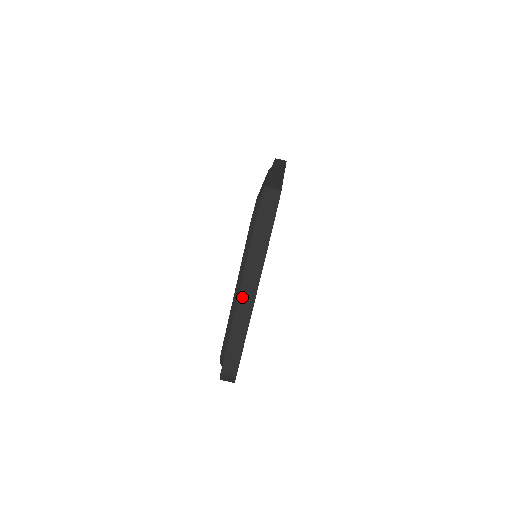
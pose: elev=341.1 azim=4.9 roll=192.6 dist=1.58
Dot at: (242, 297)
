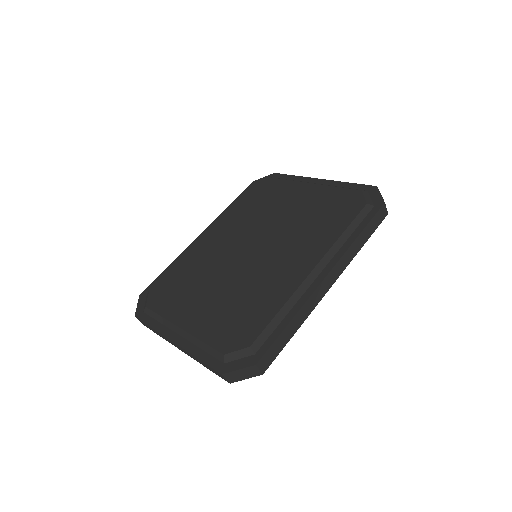
Dot at: (177, 345)
